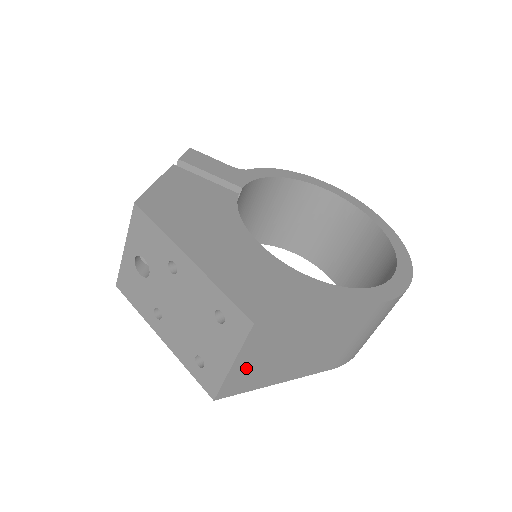
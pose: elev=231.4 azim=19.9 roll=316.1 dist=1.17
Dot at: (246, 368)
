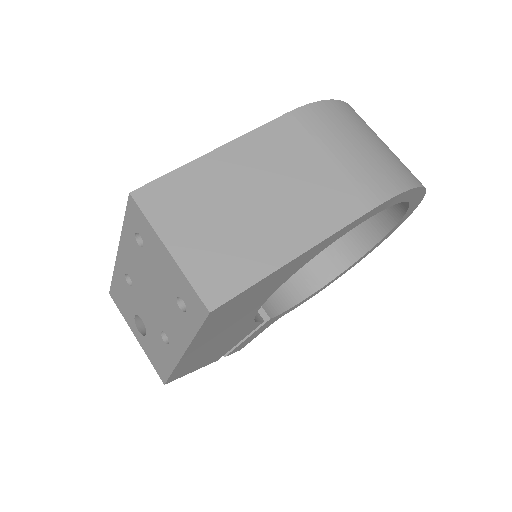
Dot at: (197, 249)
